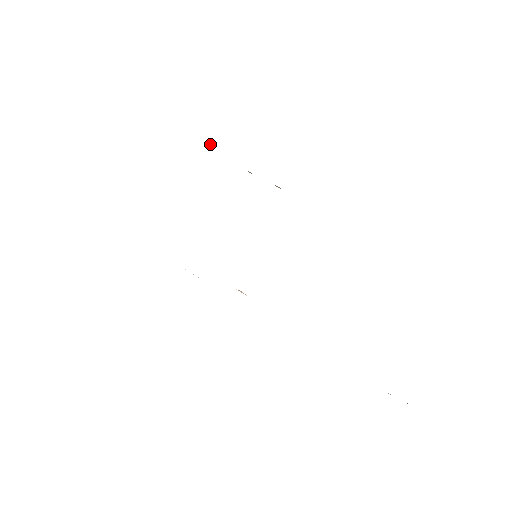
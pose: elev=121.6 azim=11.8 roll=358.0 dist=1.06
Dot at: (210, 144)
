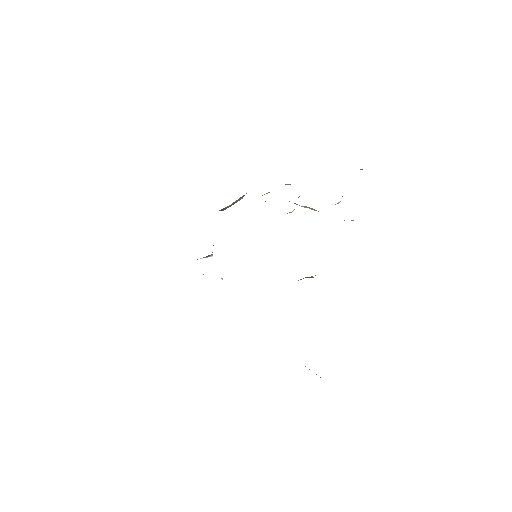
Dot at: occluded
